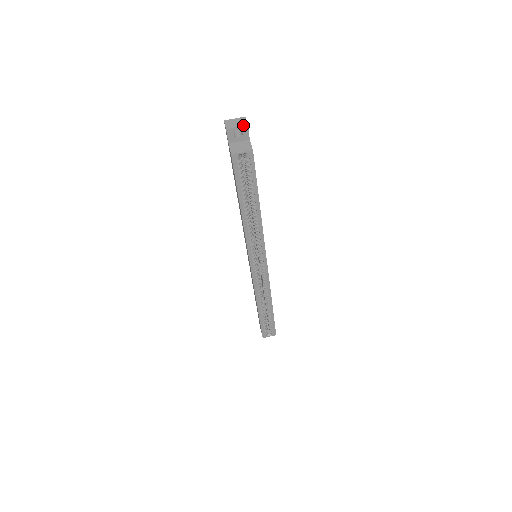
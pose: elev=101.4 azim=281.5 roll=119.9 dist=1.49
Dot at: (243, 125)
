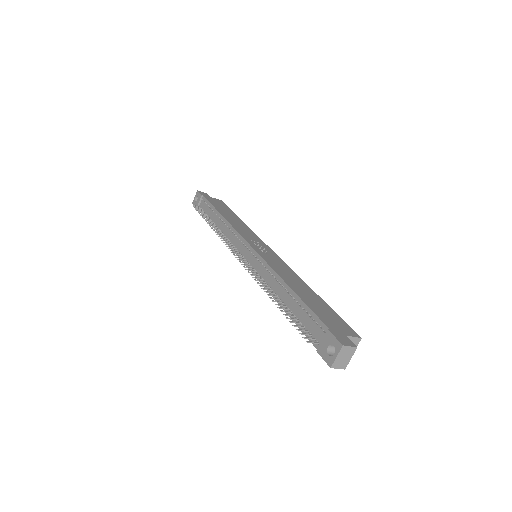
Dot at: (354, 352)
